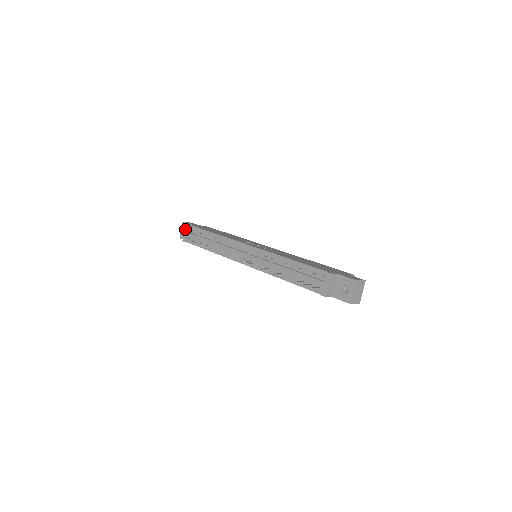
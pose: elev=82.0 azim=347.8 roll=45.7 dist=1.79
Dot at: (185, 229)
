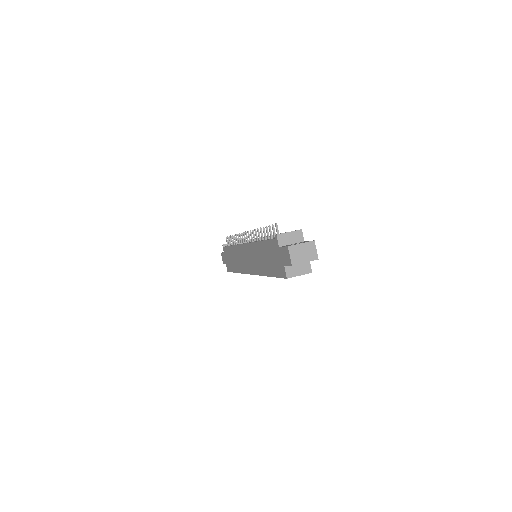
Dot at: occluded
